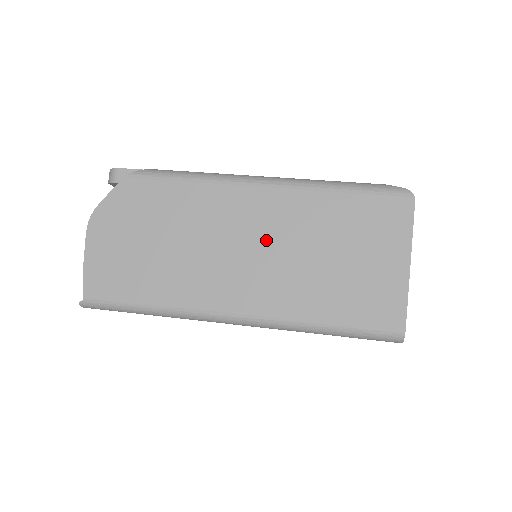
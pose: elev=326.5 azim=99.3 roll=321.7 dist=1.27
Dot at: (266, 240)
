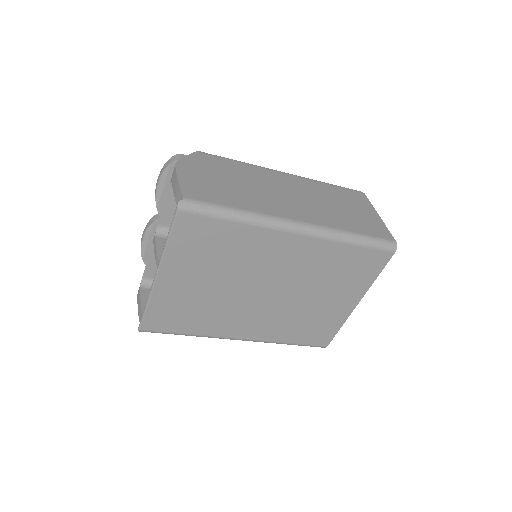
Dot at: (300, 194)
